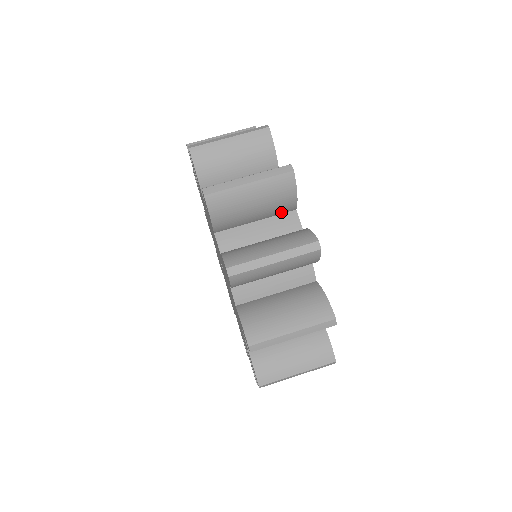
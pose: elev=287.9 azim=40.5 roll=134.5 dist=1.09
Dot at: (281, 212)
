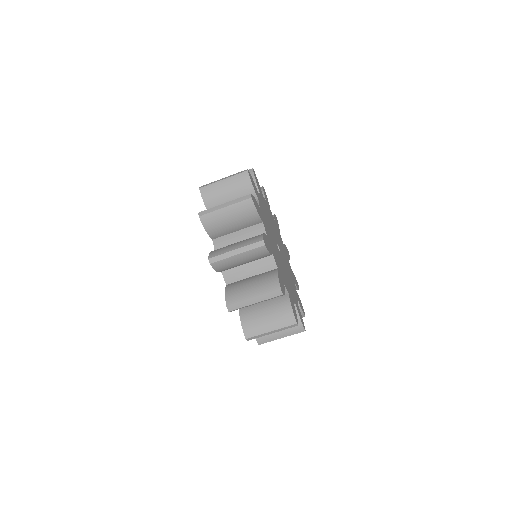
Dot at: occluded
